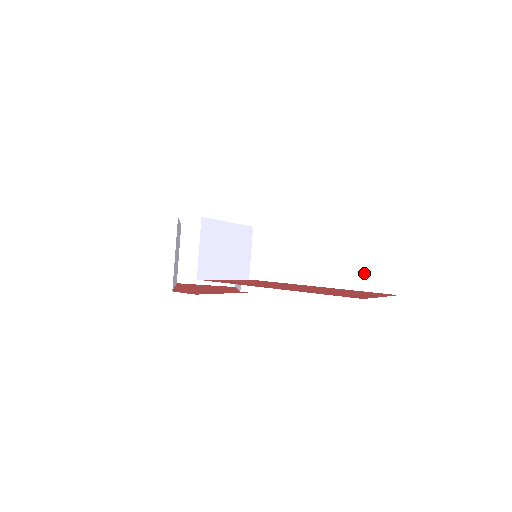
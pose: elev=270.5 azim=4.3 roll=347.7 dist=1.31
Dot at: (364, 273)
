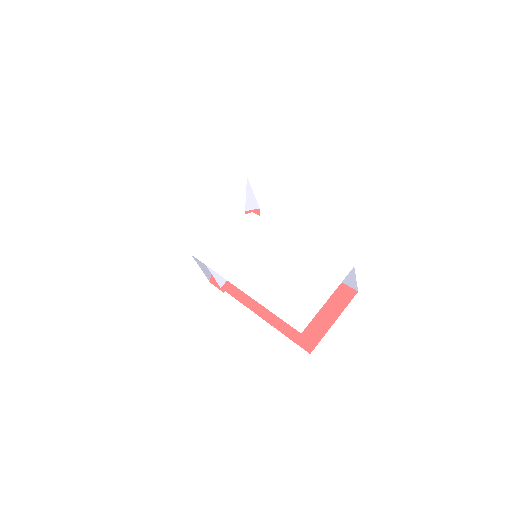
Dot at: occluded
